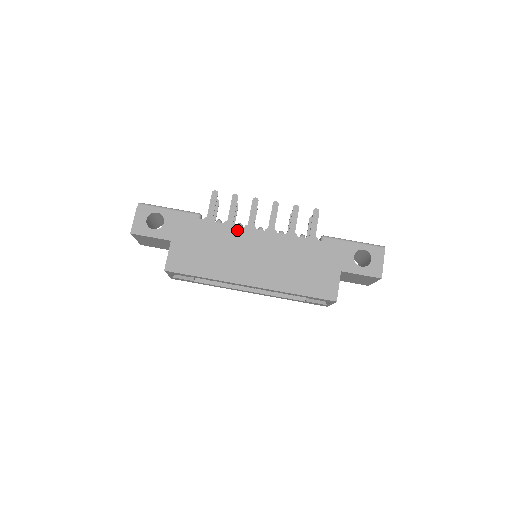
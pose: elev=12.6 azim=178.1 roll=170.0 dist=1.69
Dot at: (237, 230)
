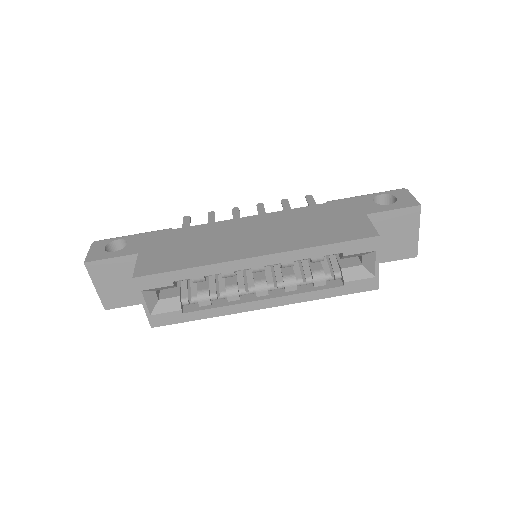
Dot at: (220, 224)
